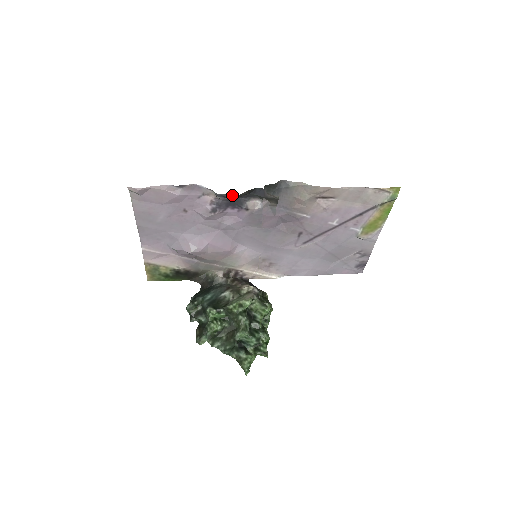
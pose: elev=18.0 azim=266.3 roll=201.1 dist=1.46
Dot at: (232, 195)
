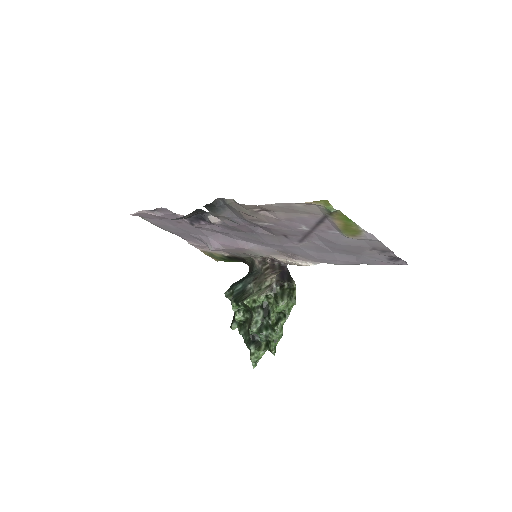
Dot at: occluded
